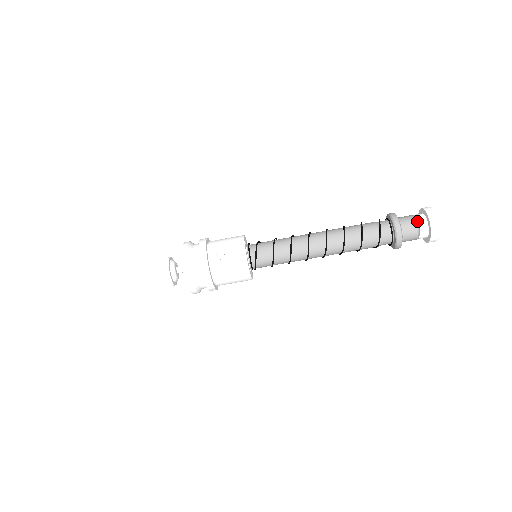
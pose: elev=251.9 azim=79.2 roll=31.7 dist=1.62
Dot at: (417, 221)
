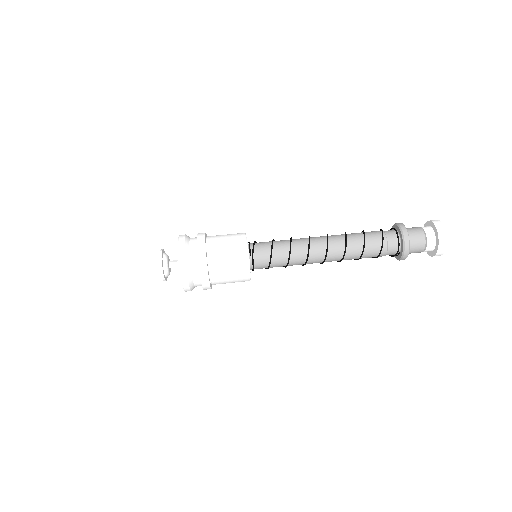
Dot at: occluded
